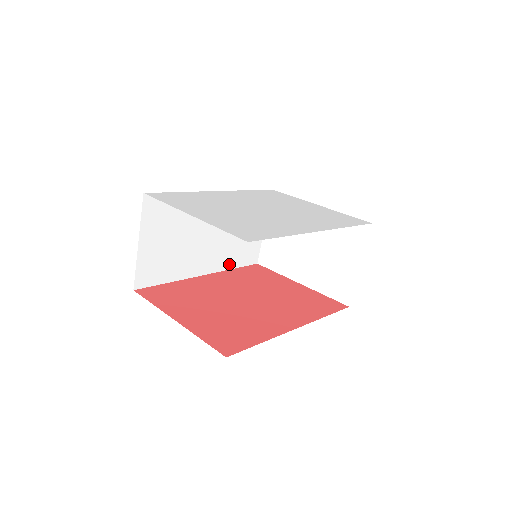
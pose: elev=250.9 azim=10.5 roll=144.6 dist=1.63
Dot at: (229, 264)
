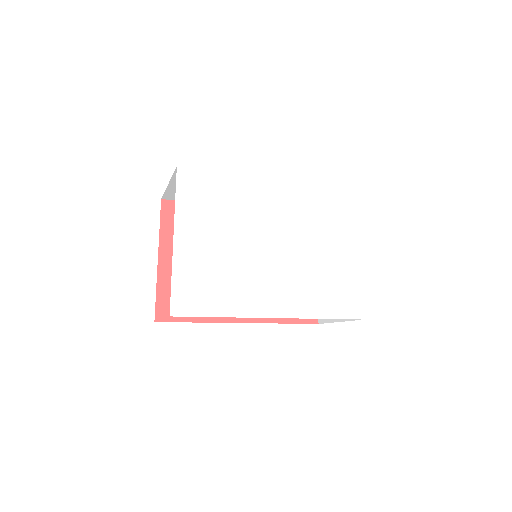
Dot at: occluded
